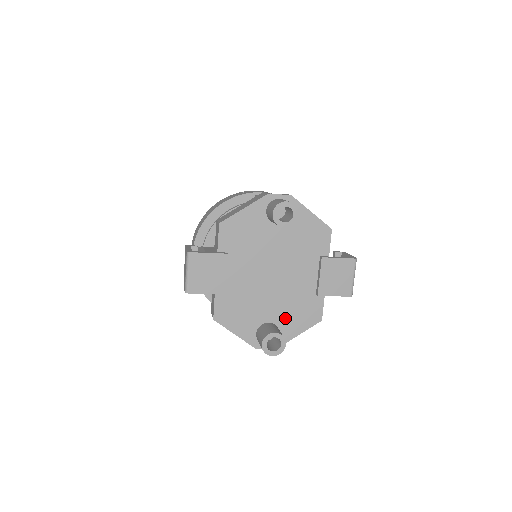
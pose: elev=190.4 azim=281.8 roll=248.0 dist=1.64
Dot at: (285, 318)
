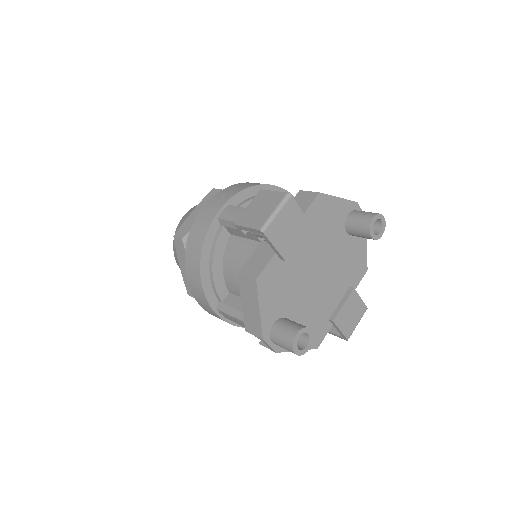
Dot at: occluded
